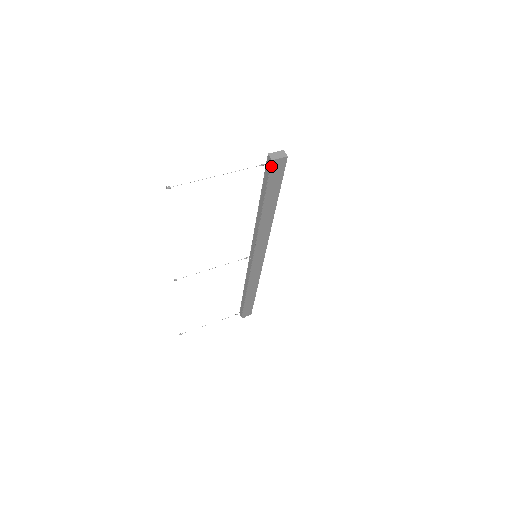
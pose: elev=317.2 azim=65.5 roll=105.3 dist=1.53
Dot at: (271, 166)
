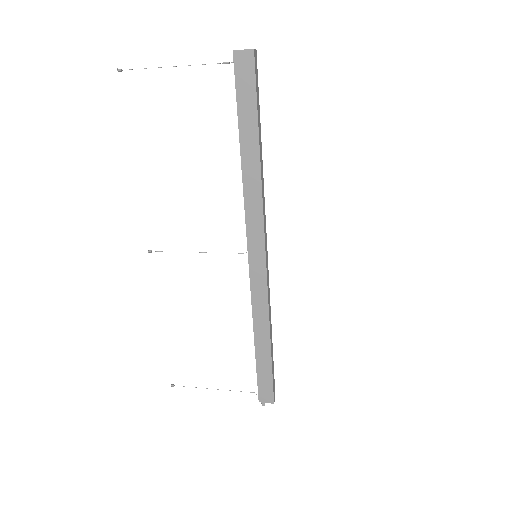
Dot at: (234, 62)
